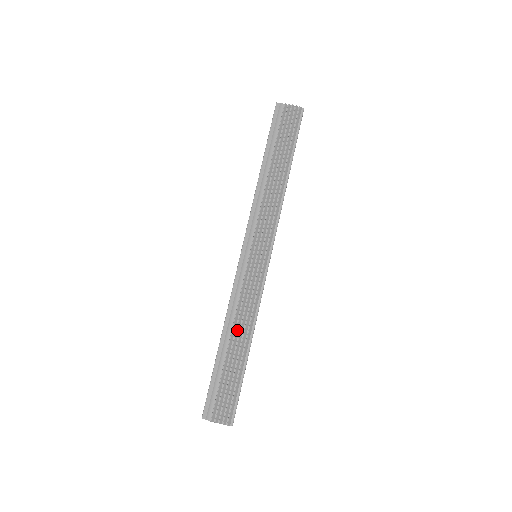
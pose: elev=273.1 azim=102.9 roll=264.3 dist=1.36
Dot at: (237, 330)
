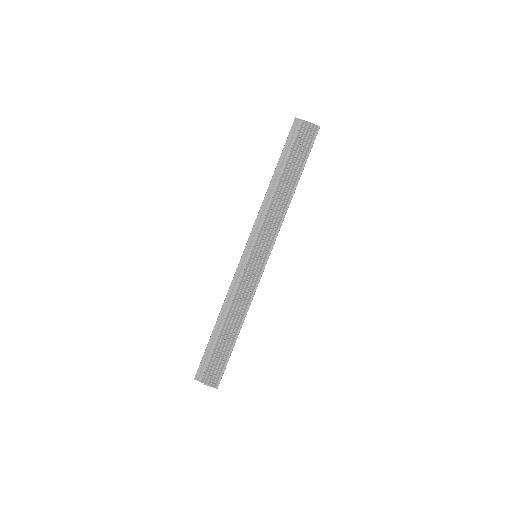
Dot at: (231, 316)
